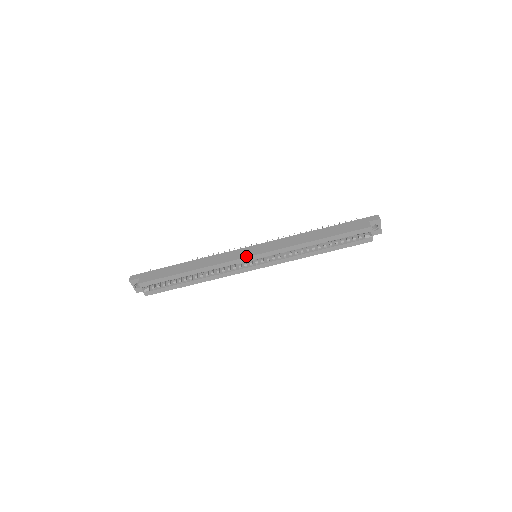
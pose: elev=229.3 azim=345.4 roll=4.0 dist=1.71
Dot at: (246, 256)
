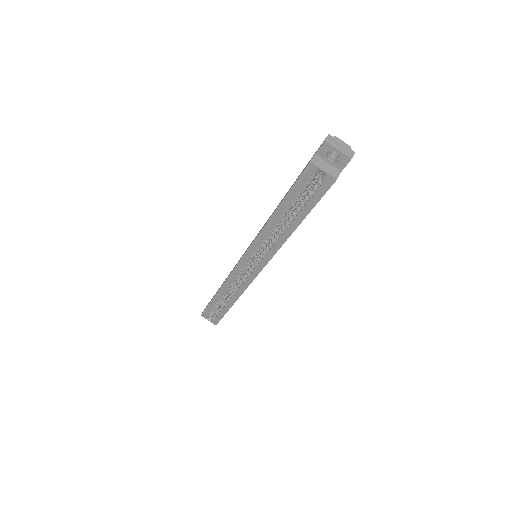
Dot at: occluded
